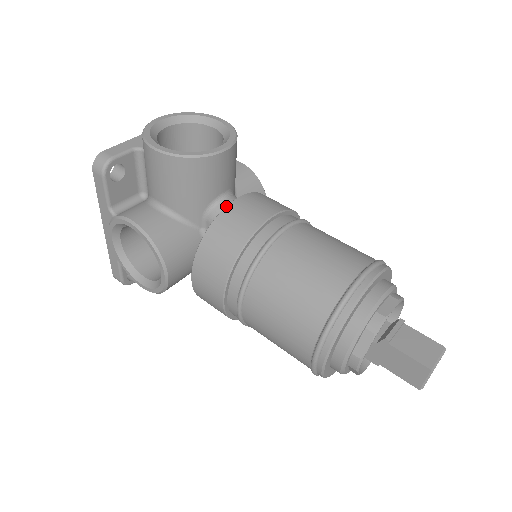
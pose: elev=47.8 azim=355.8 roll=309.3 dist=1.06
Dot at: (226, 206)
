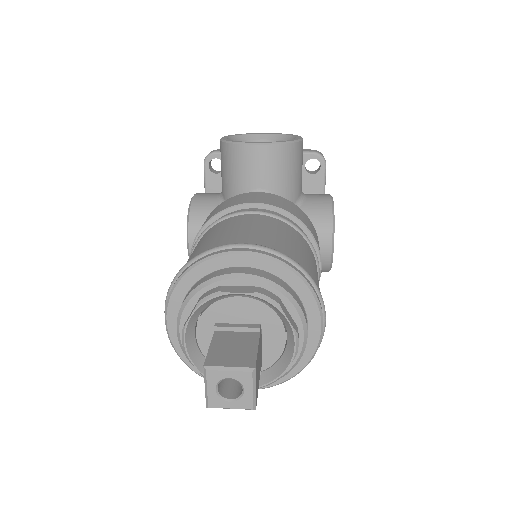
Dot at: occluded
